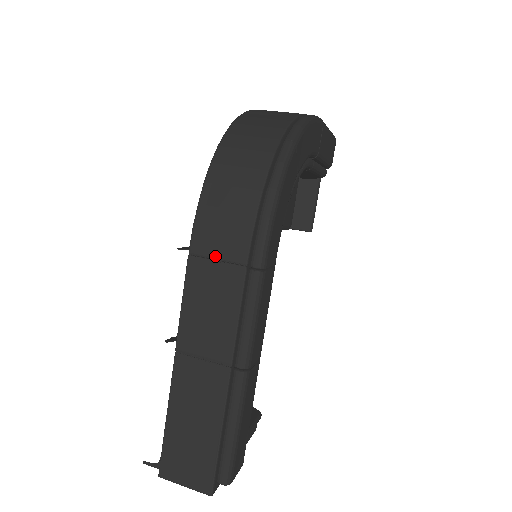
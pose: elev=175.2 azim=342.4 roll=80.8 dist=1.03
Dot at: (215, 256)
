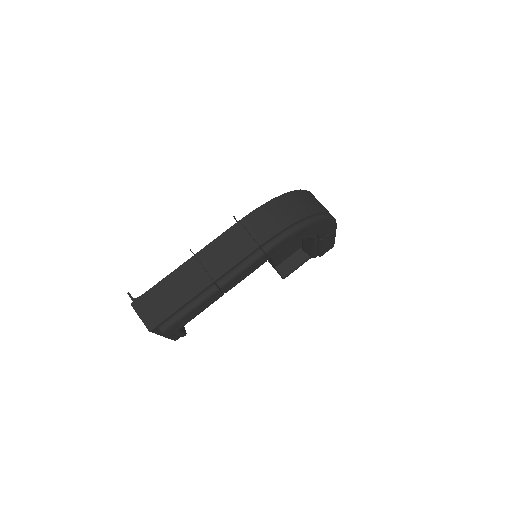
Dot at: (250, 231)
